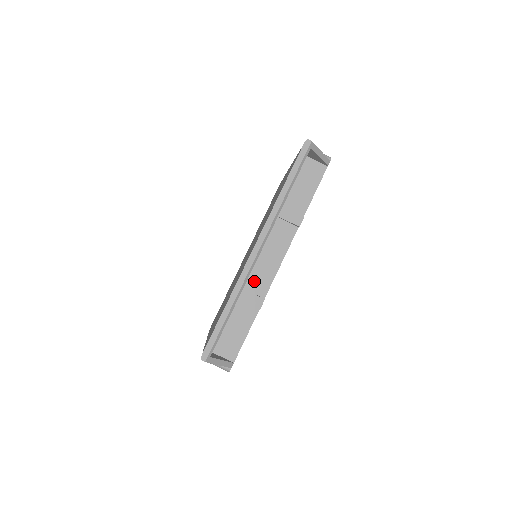
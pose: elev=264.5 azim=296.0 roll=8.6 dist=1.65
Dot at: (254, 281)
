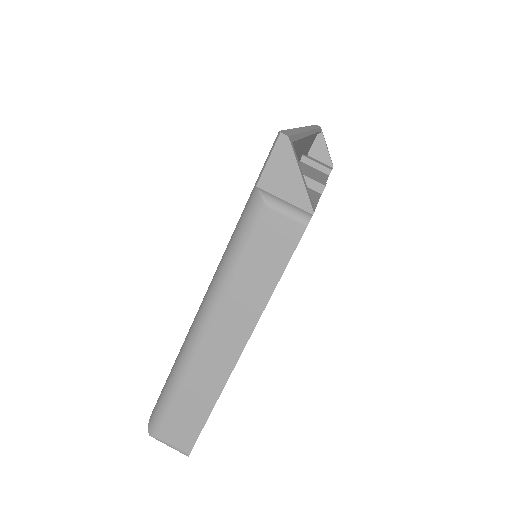
Dot at: occluded
